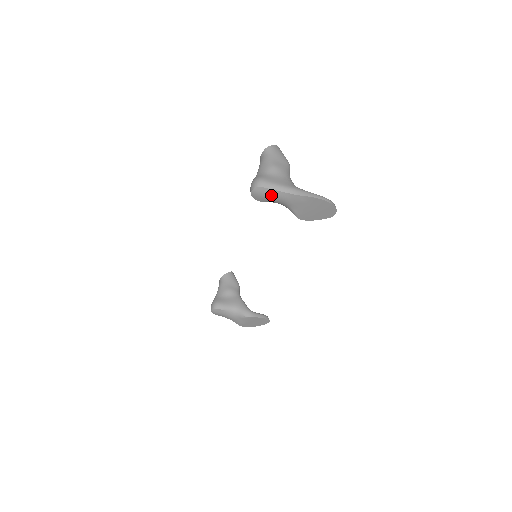
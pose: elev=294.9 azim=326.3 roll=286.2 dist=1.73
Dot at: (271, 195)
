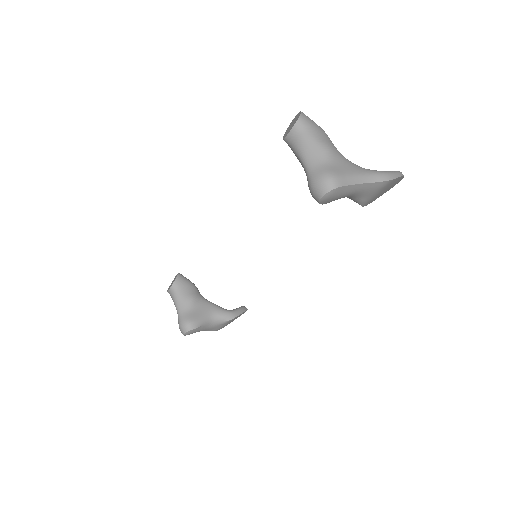
Dot at: (346, 192)
